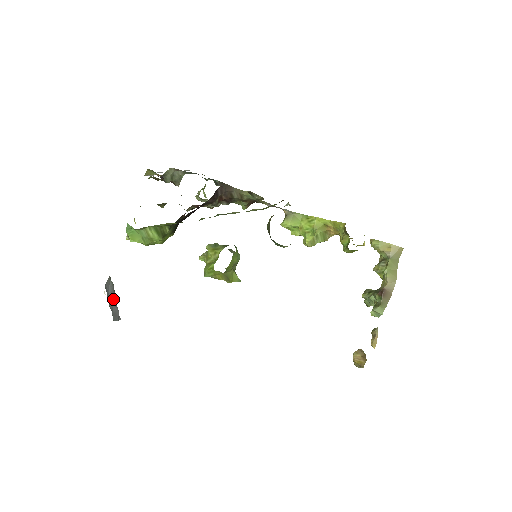
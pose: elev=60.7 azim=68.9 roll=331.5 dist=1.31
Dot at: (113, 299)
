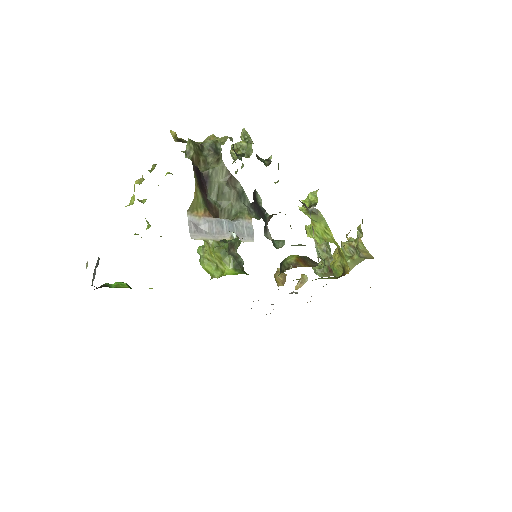
Dot at: occluded
